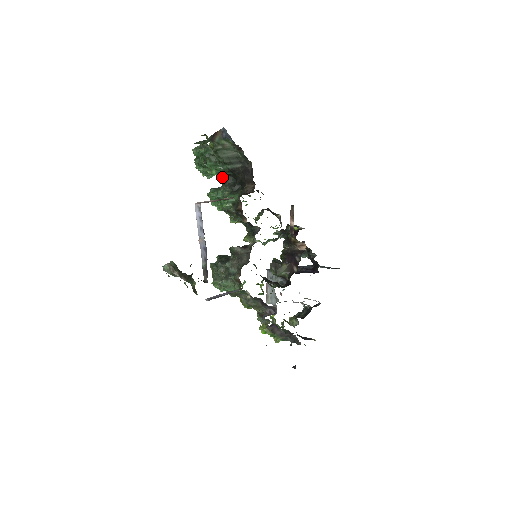
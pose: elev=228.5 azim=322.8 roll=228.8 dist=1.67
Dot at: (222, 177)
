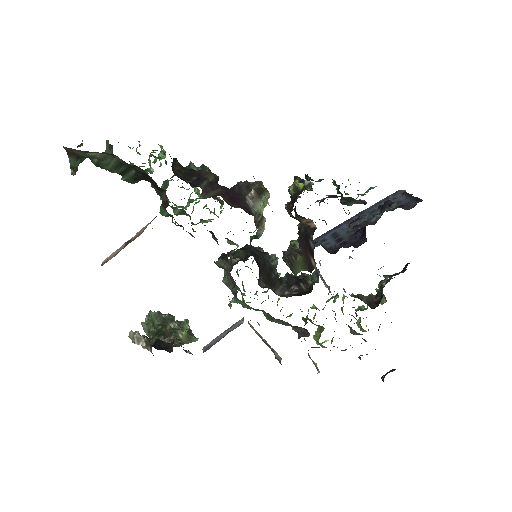
Dot at: occluded
